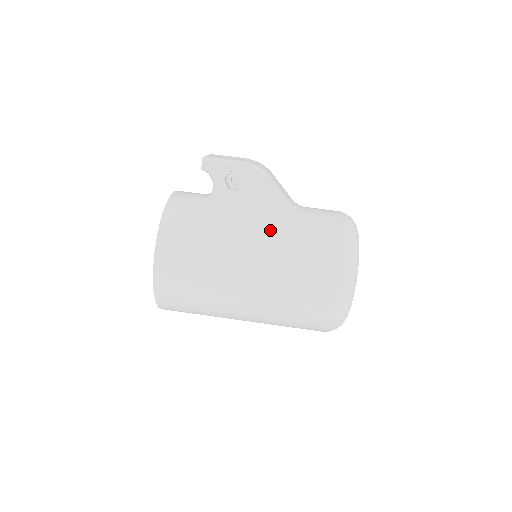
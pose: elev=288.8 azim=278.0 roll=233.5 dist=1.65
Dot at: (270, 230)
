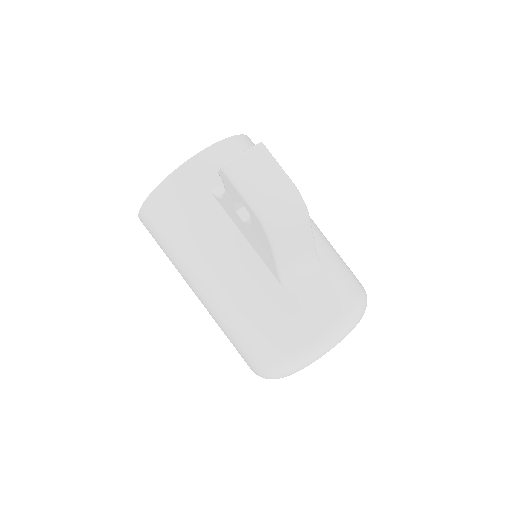
Dot at: (239, 284)
